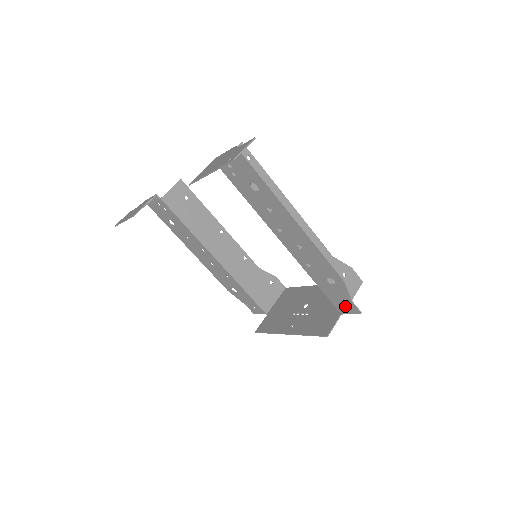
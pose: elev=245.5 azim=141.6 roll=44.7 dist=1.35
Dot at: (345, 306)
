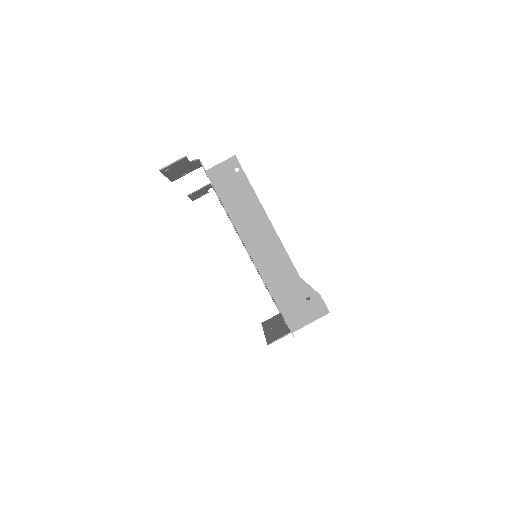
Dot at: occluded
